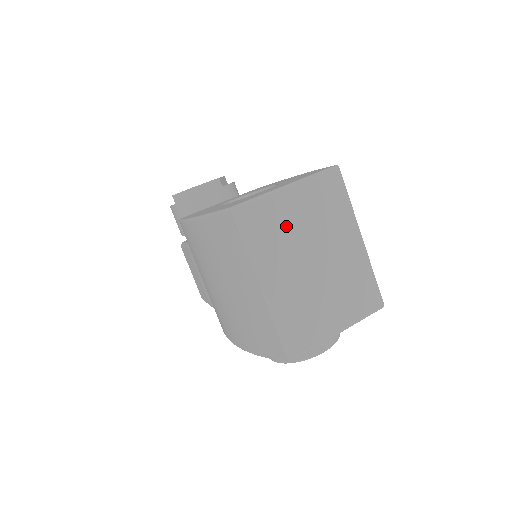
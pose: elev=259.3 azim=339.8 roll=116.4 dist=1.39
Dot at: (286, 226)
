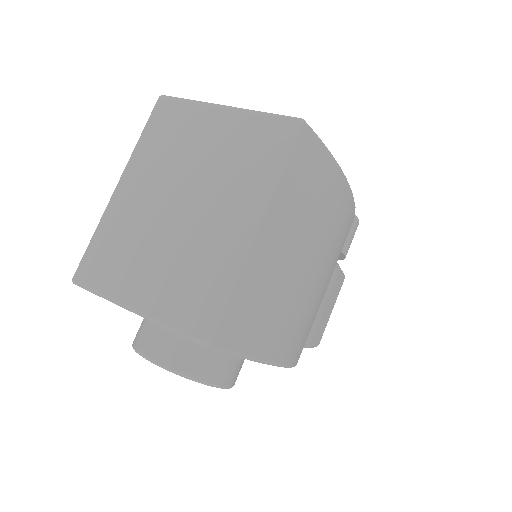
Dot at: (187, 144)
